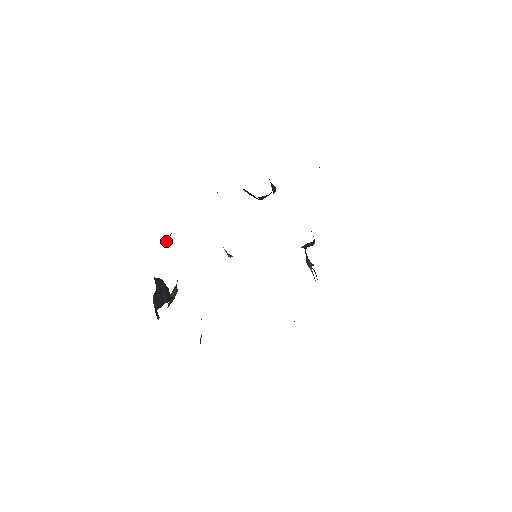
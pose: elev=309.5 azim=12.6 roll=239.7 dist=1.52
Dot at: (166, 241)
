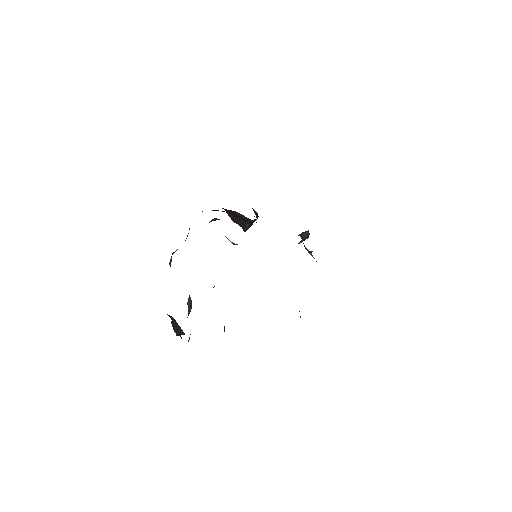
Dot at: (169, 264)
